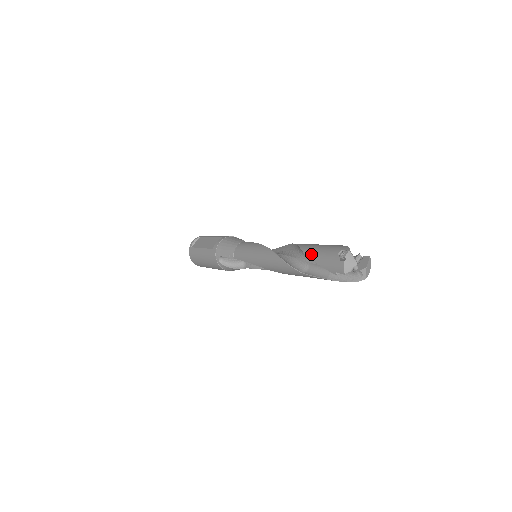
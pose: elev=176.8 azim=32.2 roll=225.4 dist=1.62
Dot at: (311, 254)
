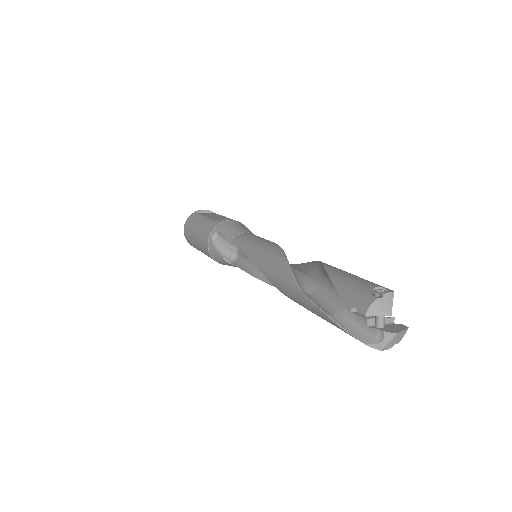
Dot at: (334, 272)
